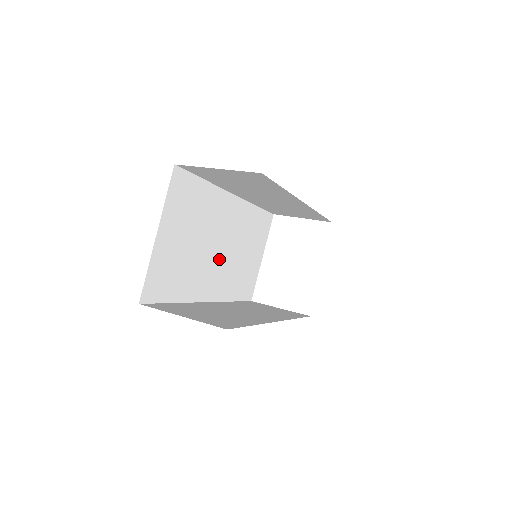
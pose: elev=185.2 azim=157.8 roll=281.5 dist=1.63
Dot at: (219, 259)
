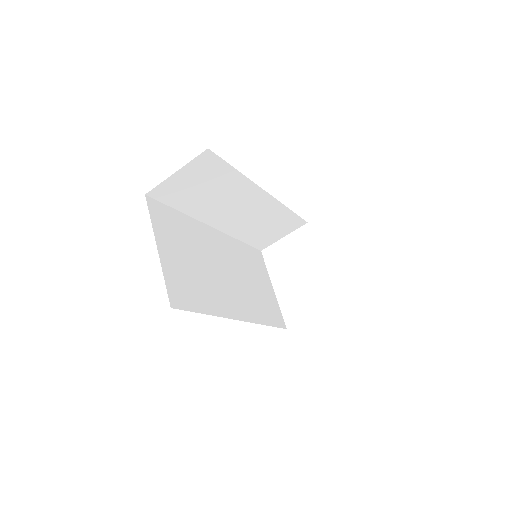
Dot at: (229, 282)
